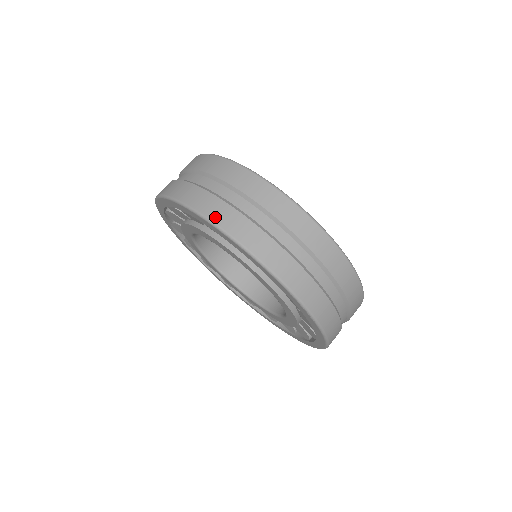
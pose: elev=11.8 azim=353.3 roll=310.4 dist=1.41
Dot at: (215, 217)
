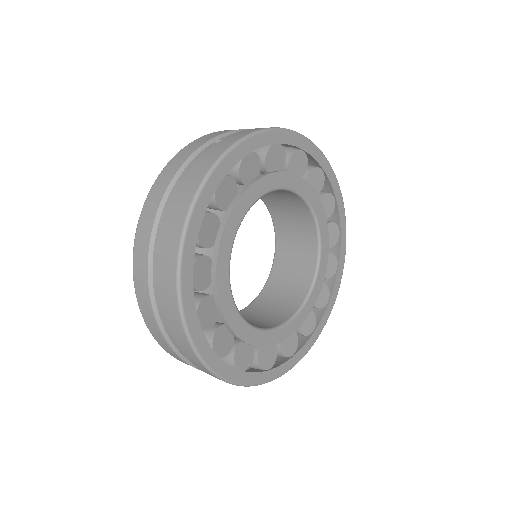
Dot at: (136, 282)
